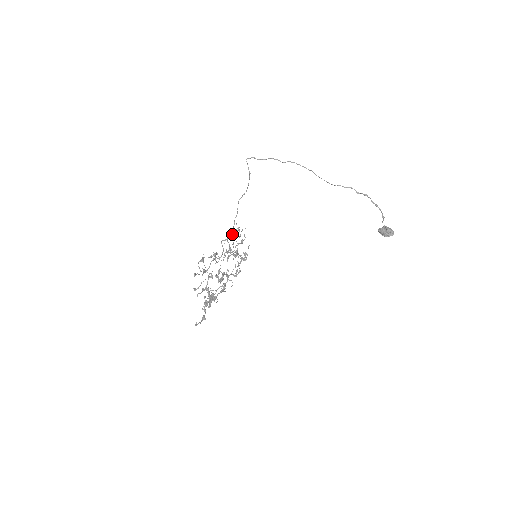
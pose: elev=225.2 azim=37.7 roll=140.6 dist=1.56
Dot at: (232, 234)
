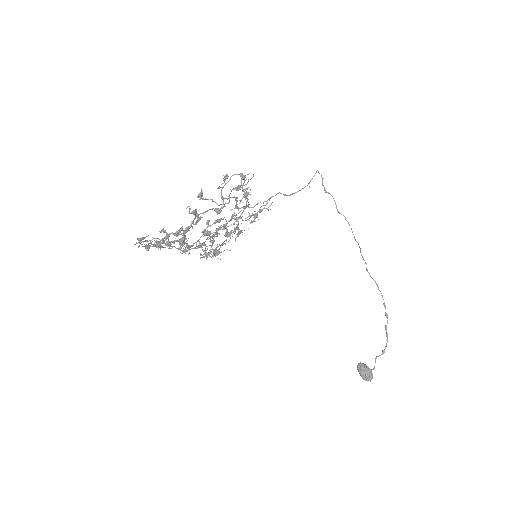
Dot at: (267, 203)
